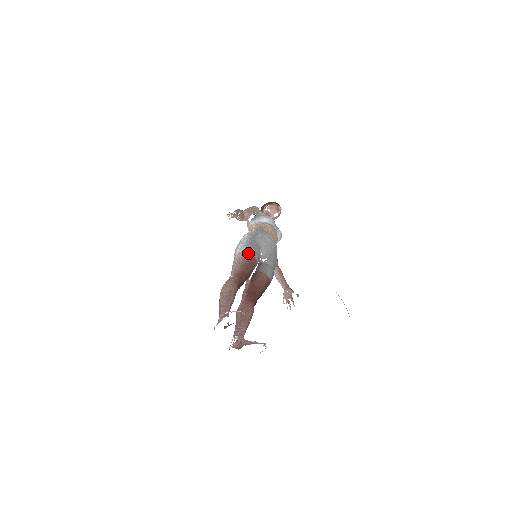
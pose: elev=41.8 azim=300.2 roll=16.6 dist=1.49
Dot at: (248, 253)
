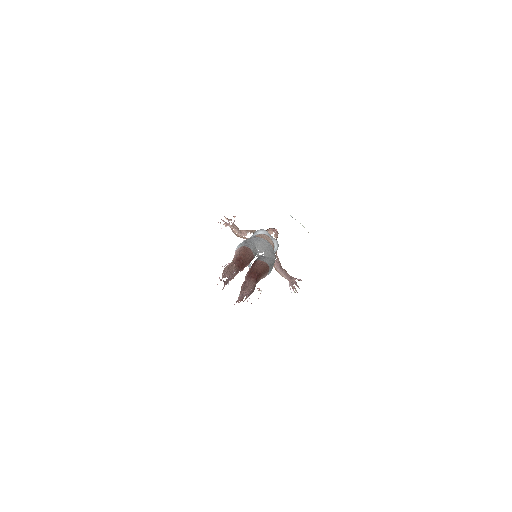
Dot at: (243, 247)
